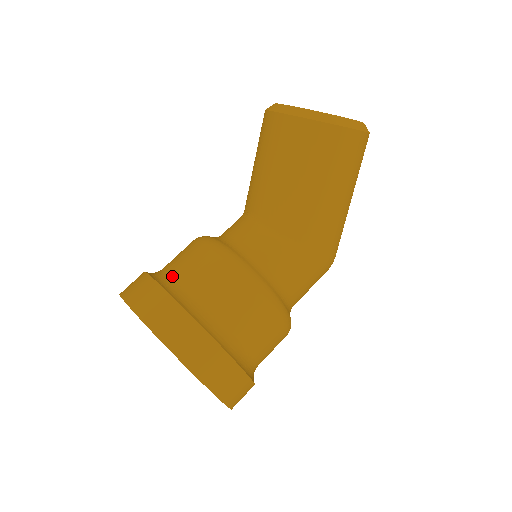
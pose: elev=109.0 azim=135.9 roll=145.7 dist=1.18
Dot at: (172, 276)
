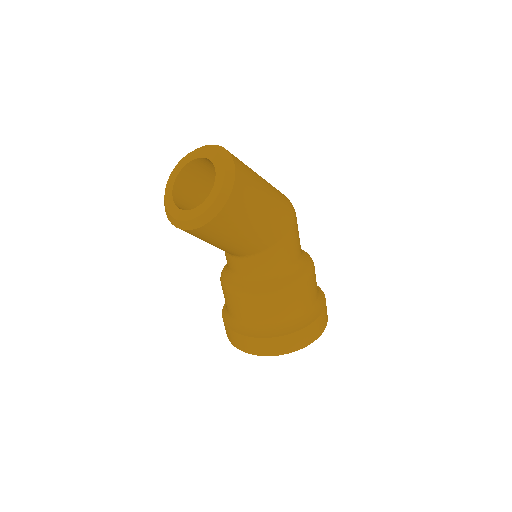
Dot at: (241, 322)
